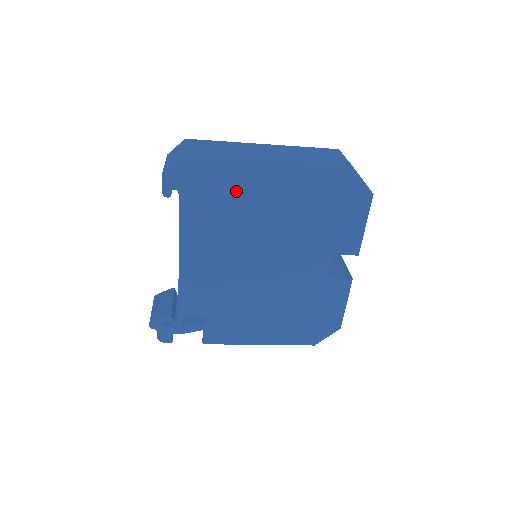
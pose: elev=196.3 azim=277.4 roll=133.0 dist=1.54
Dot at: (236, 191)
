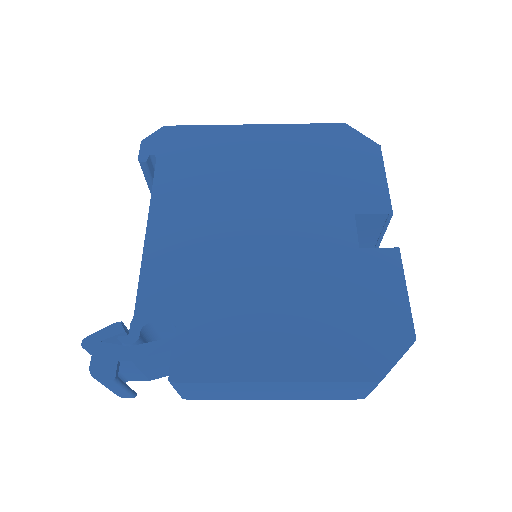
Dot at: (220, 152)
